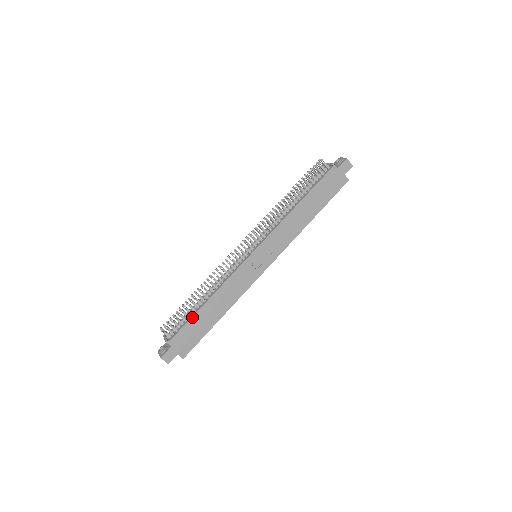
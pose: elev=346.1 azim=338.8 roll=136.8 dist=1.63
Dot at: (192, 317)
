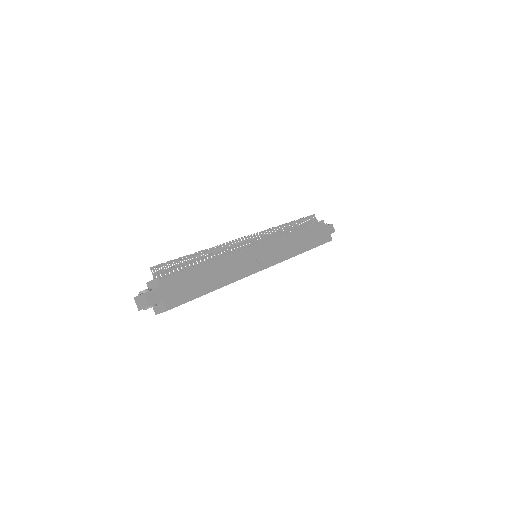
Dot at: (191, 269)
